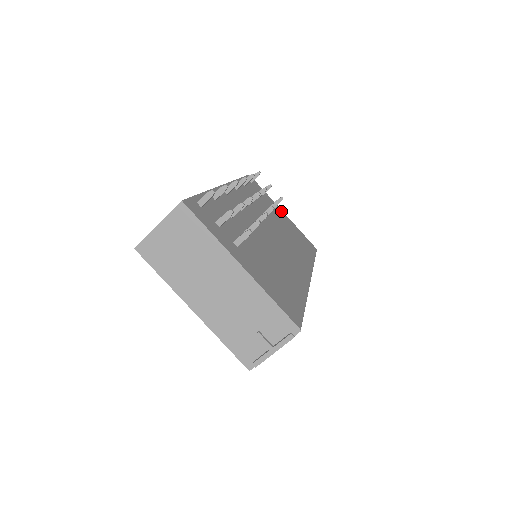
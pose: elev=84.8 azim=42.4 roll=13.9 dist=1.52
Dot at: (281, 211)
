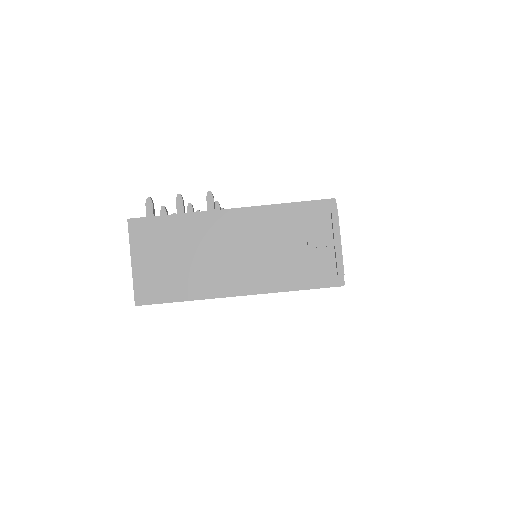
Dot at: occluded
